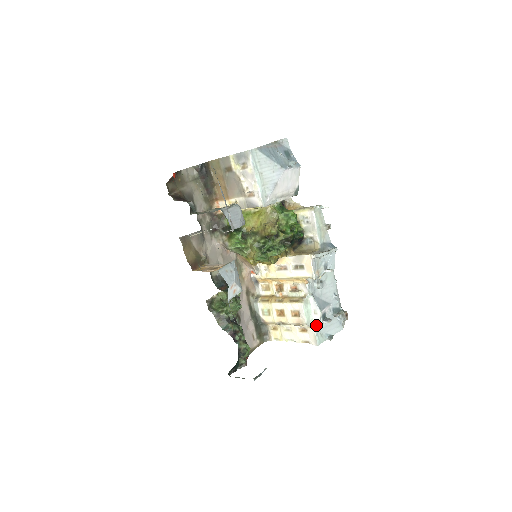
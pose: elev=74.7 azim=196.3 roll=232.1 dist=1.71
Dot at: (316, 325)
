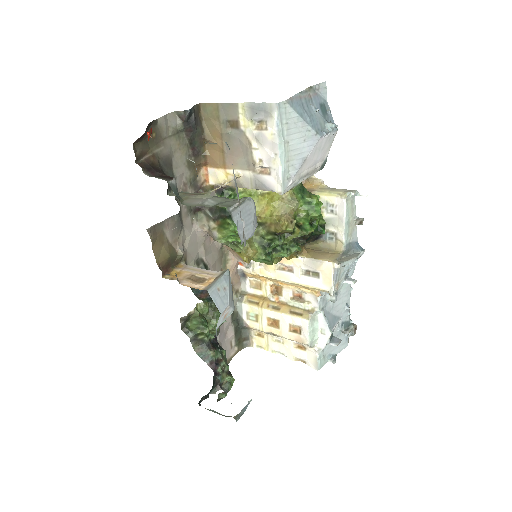
Dot at: (320, 347)
